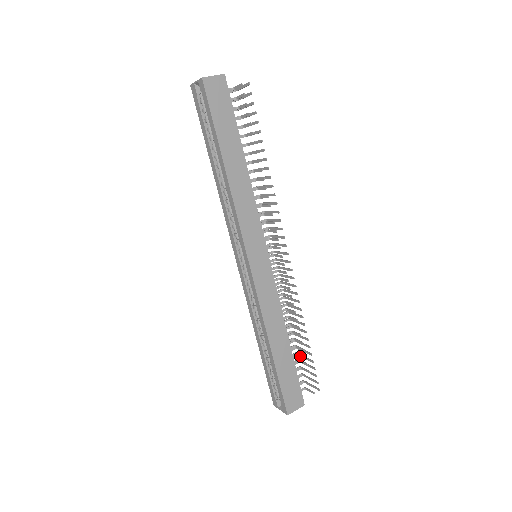
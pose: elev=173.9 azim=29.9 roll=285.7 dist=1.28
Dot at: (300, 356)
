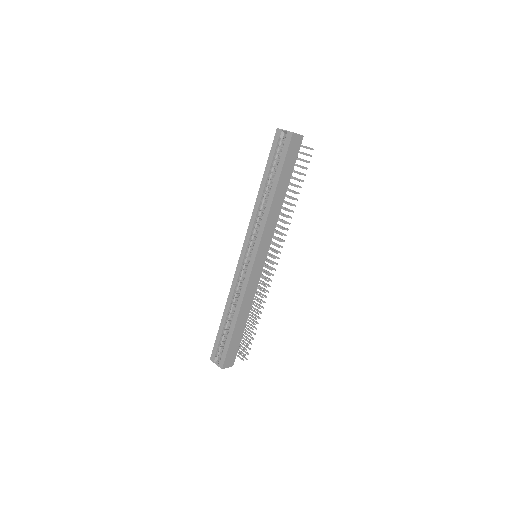
Dot at: occluded
